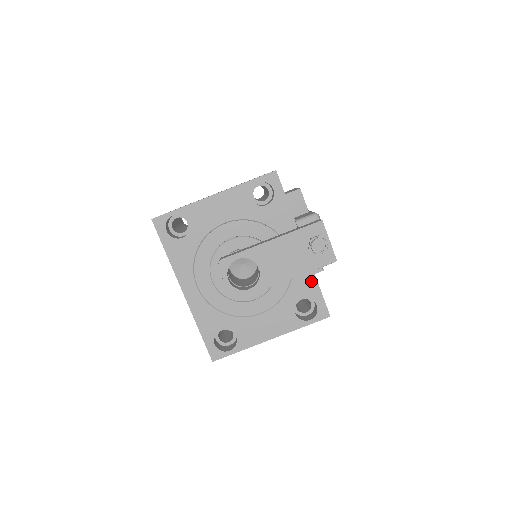
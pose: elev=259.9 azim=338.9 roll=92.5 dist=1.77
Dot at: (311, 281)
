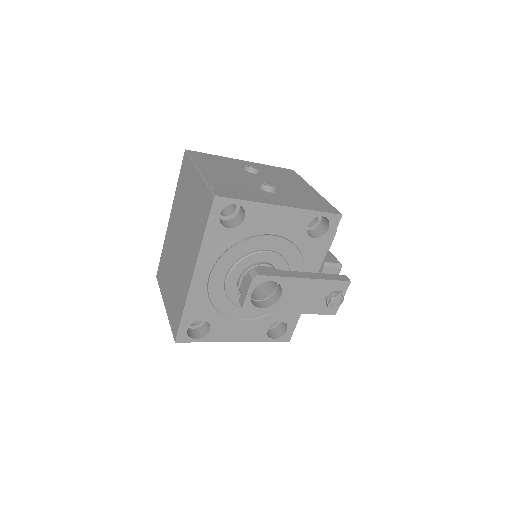
Dot at: occluded
